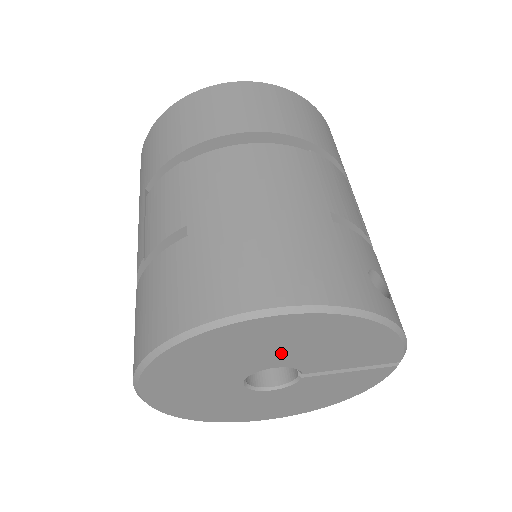
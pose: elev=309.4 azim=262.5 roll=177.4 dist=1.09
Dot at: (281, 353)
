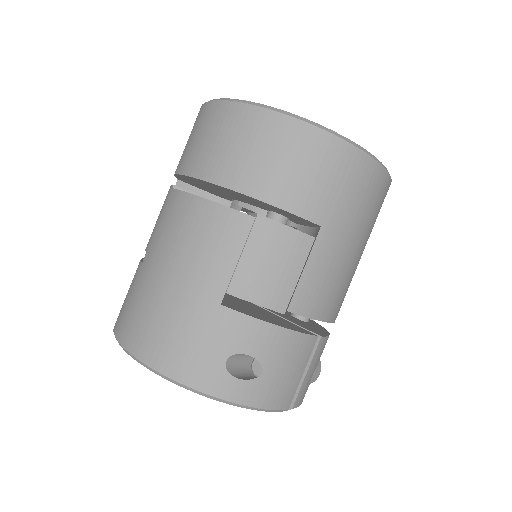
Dot at: occluded
